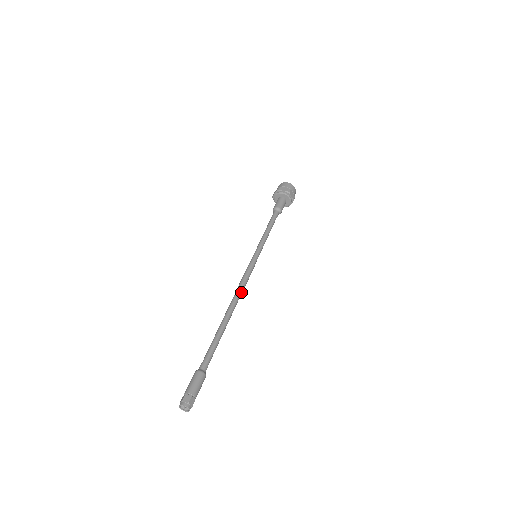
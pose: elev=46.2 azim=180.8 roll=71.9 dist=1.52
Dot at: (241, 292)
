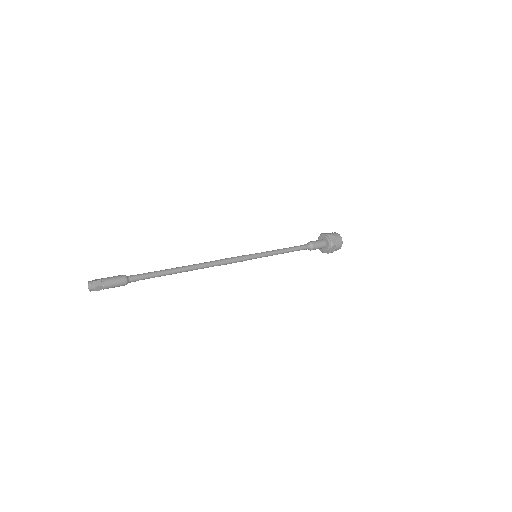
Dot at: (215, 265)
